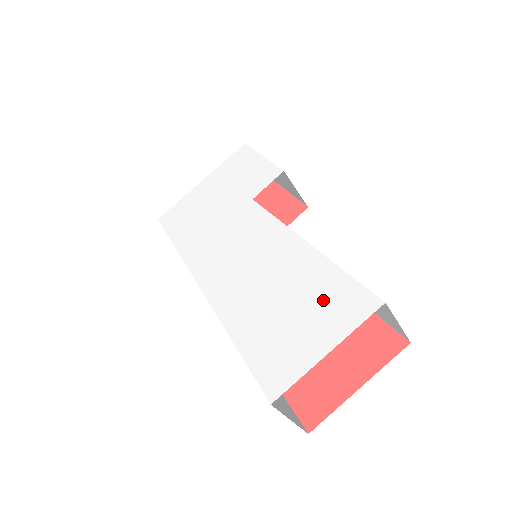
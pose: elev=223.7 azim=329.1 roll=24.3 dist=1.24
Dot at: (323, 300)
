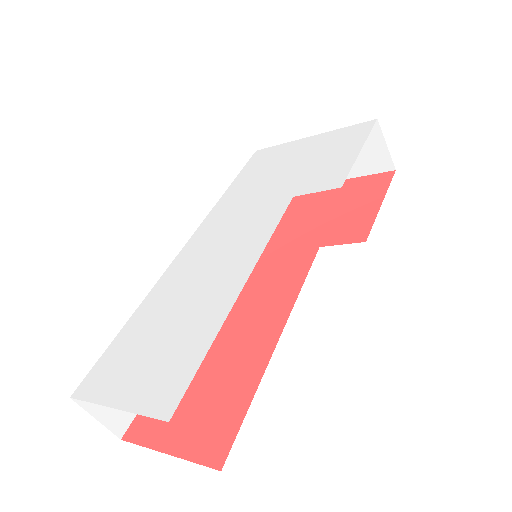
Dot at: (170, 360)
